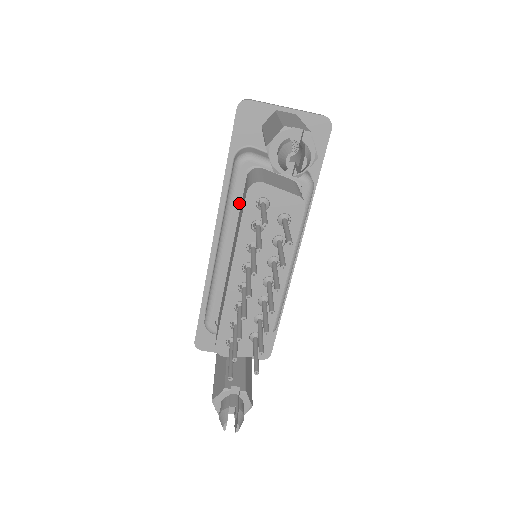
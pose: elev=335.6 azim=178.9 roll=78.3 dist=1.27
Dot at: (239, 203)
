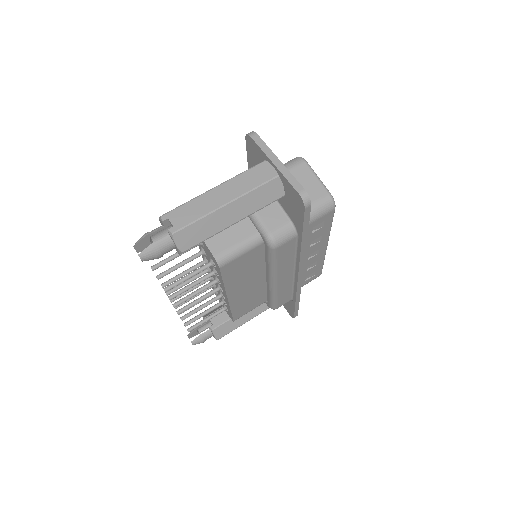
Dot at: occluded
